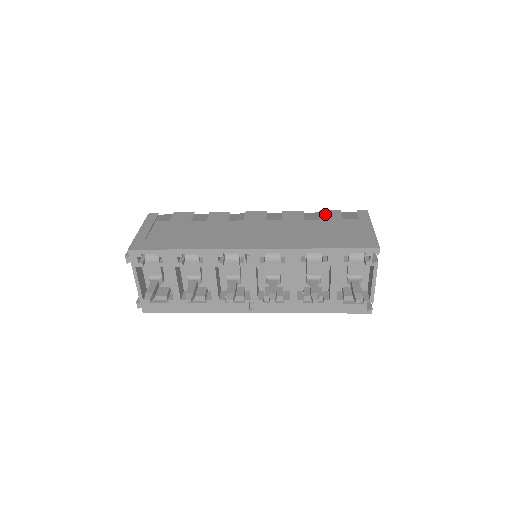
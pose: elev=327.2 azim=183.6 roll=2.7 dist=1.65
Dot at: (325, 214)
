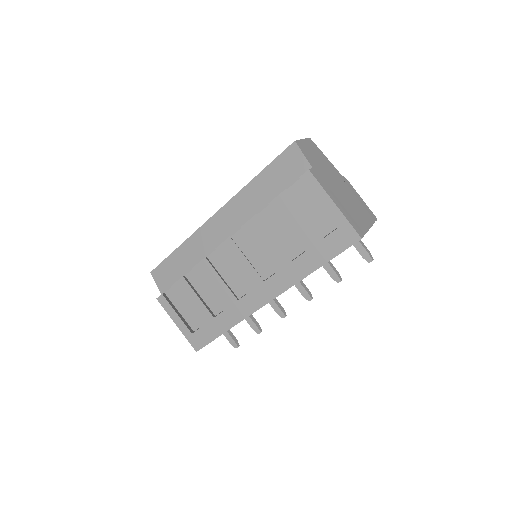
Dot at: (278, 208)
